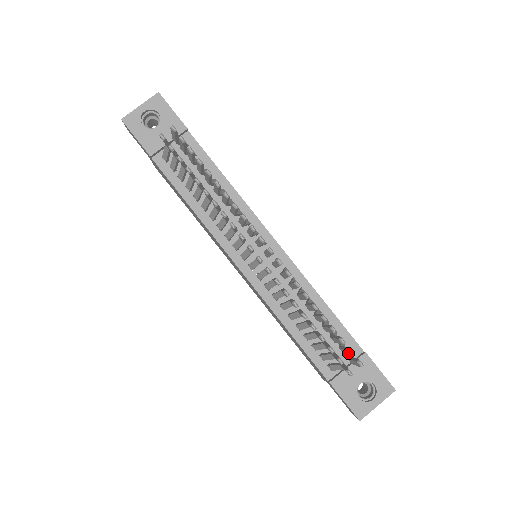
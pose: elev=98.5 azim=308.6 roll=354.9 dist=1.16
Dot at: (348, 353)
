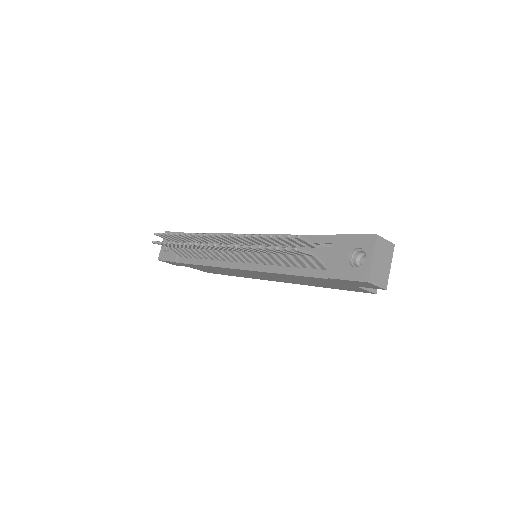
Dot at: (291, 240)
